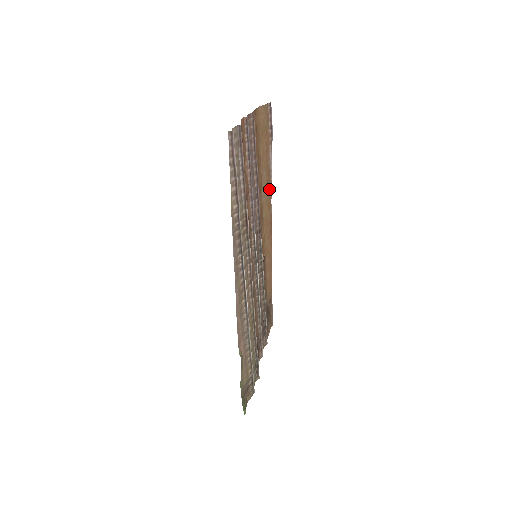
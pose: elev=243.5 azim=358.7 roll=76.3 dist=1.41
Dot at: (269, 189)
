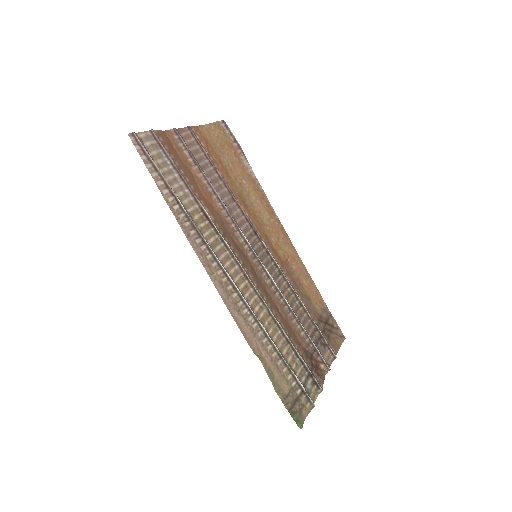
Dot at: (262, 196)
